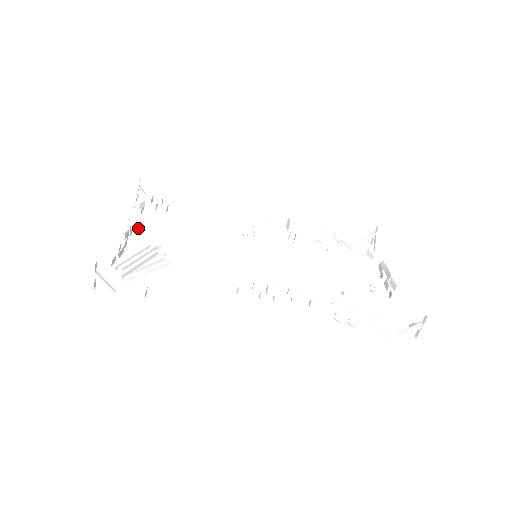
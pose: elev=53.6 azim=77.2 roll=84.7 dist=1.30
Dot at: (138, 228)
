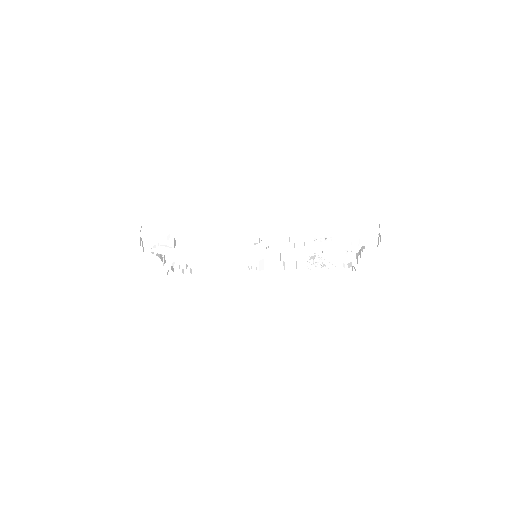
Dot at: (170, 263)
